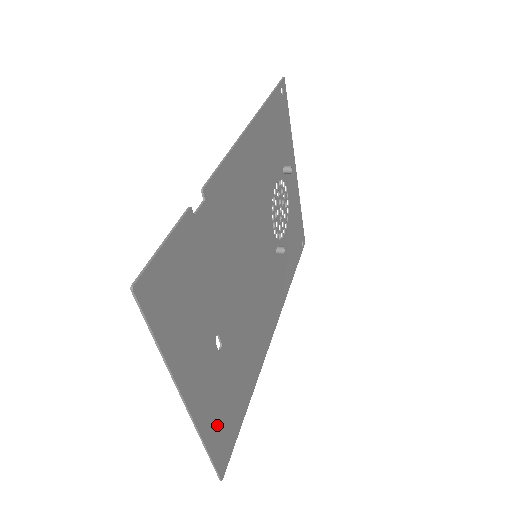
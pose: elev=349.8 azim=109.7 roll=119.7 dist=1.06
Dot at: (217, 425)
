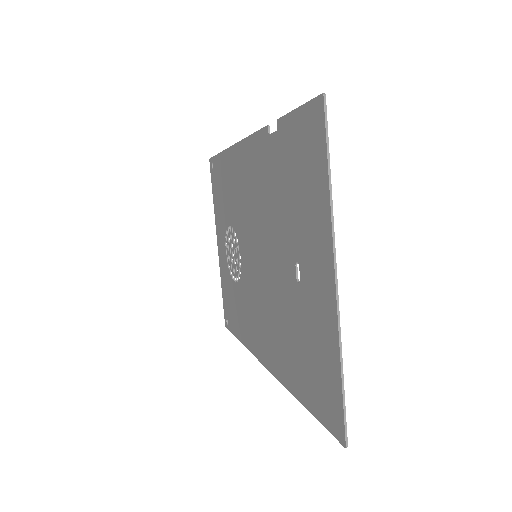
Dot at: (327, 361)
